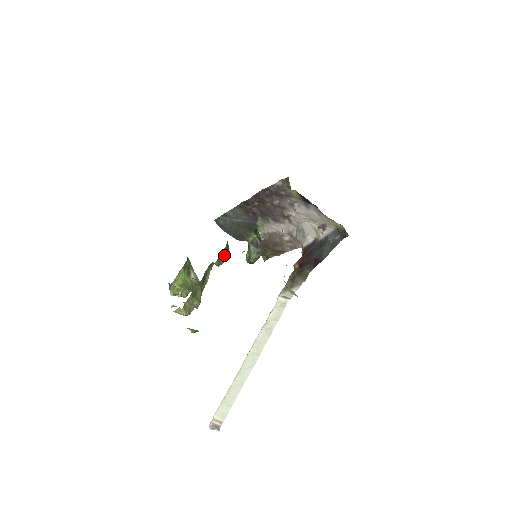
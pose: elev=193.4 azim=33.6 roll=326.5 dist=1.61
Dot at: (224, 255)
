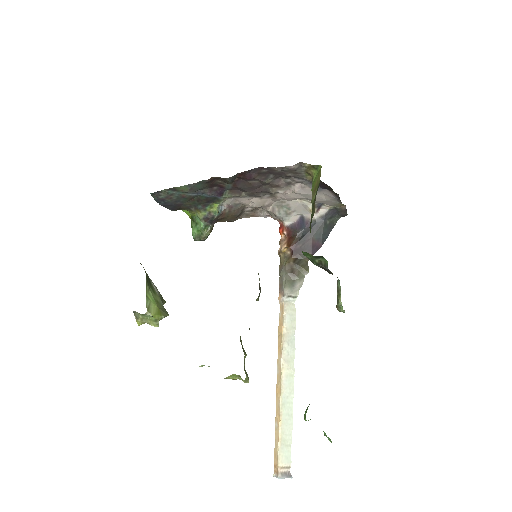
Dot at: (259, 283)
